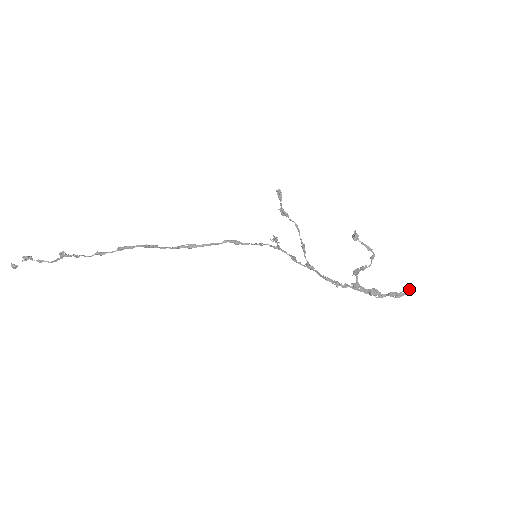
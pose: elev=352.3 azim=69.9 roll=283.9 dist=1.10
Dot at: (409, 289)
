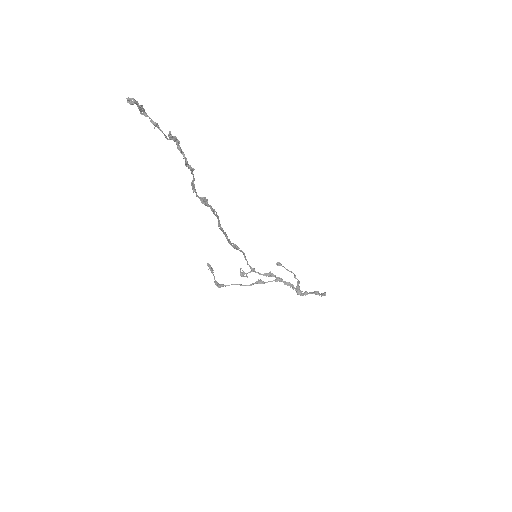
Dot at: occluded
